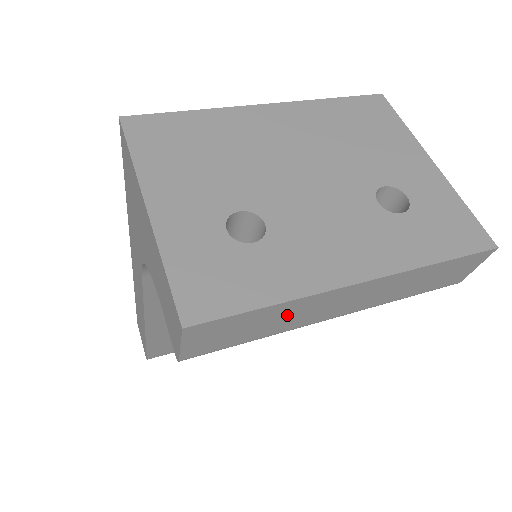
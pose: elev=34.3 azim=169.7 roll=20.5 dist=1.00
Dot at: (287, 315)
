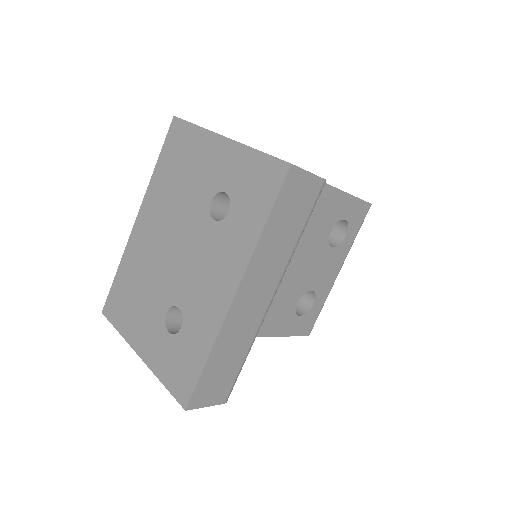
Dot at: (231, 343)
